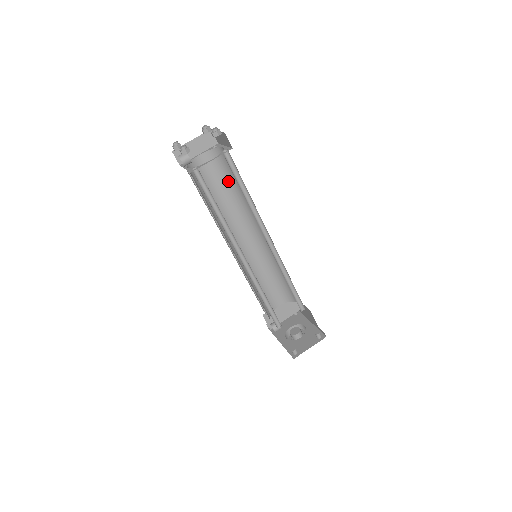
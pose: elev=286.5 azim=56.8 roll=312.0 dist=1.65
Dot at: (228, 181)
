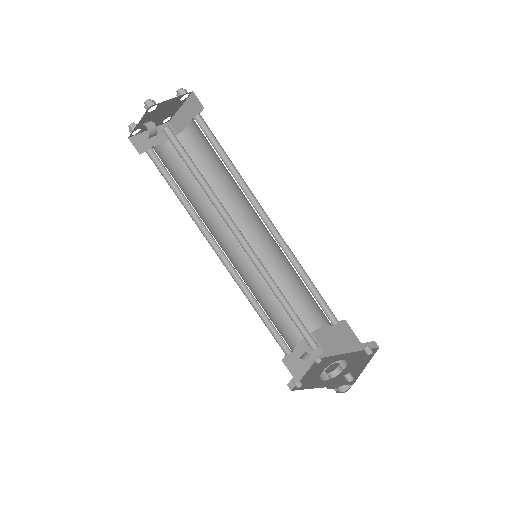
Dot at: occluded
